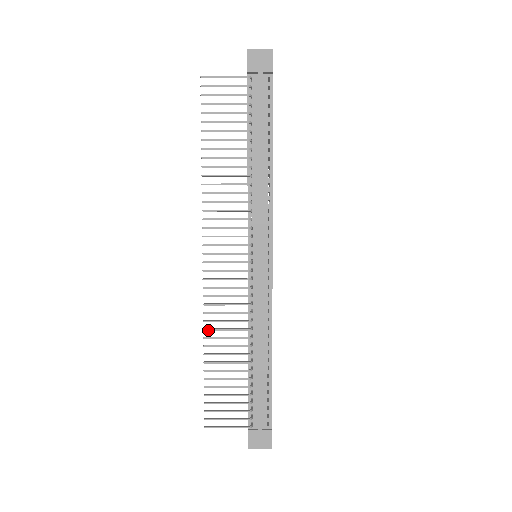
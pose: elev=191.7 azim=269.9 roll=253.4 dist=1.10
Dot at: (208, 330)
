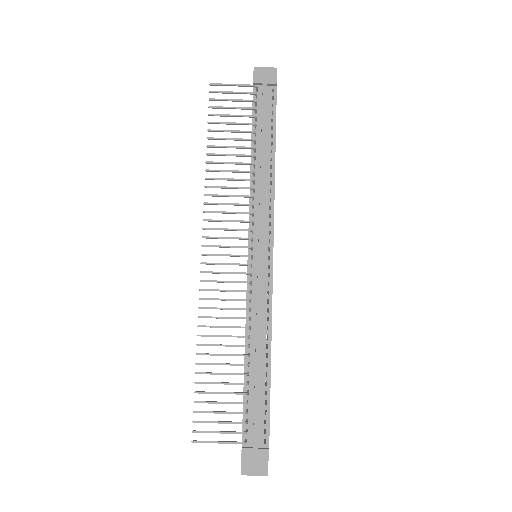
Dot at: occluded
